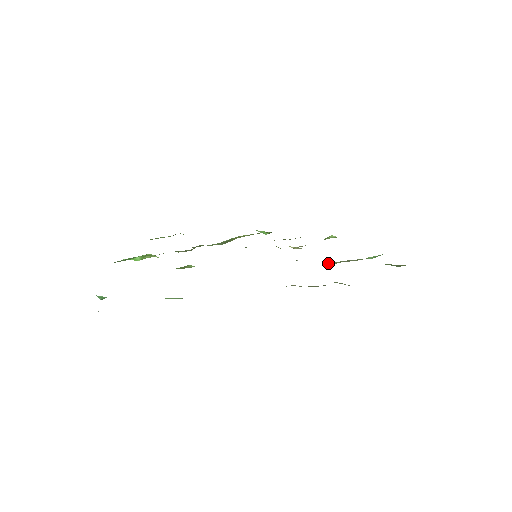
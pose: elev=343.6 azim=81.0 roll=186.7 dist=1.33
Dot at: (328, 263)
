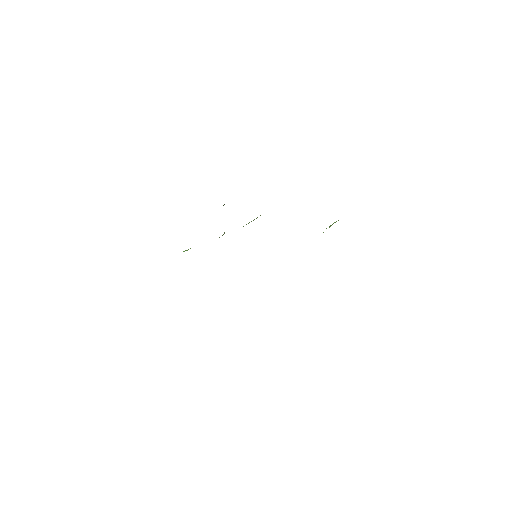
Dot at: occluded
